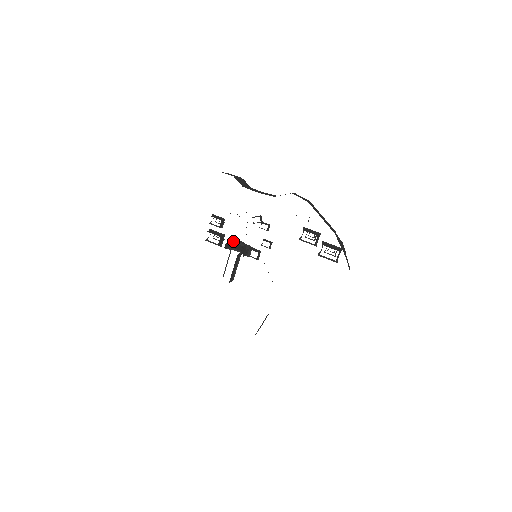
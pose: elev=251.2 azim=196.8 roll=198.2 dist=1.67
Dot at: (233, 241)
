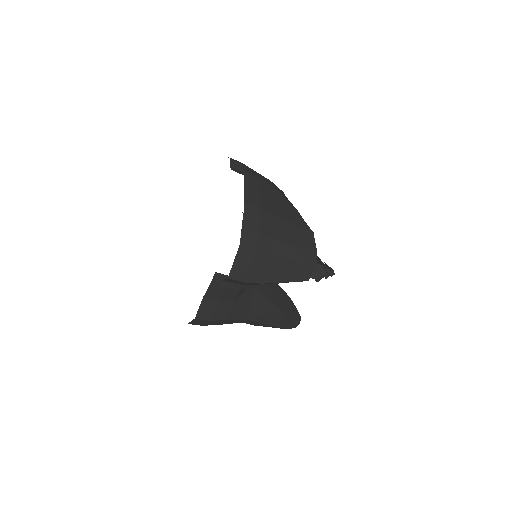
Dot at: occluded
